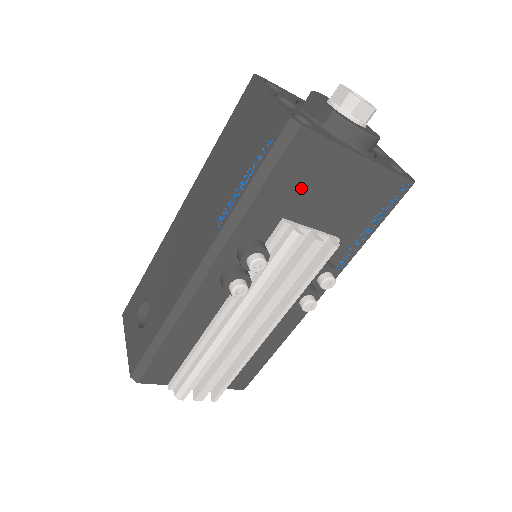
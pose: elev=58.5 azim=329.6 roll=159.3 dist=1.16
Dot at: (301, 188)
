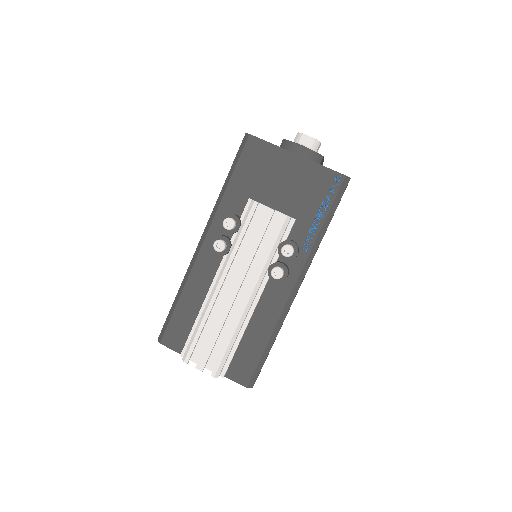
Dot at: (258, 176)
